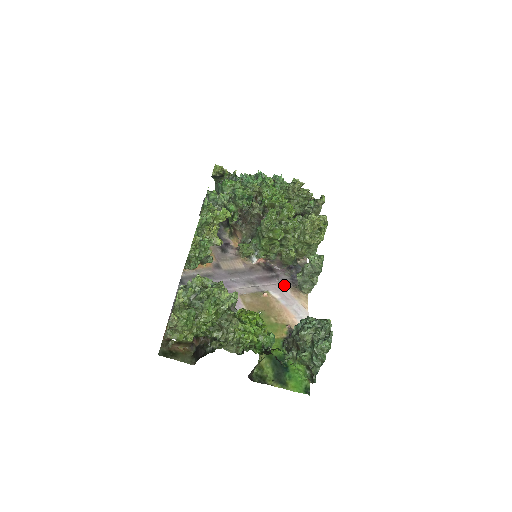
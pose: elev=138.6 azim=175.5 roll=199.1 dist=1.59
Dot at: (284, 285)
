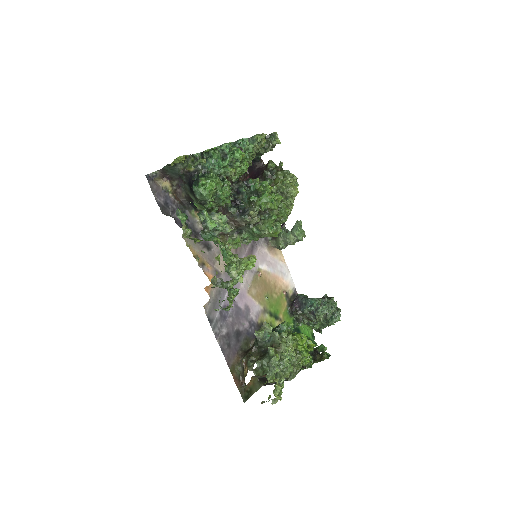
Dot at: (263, 249)
